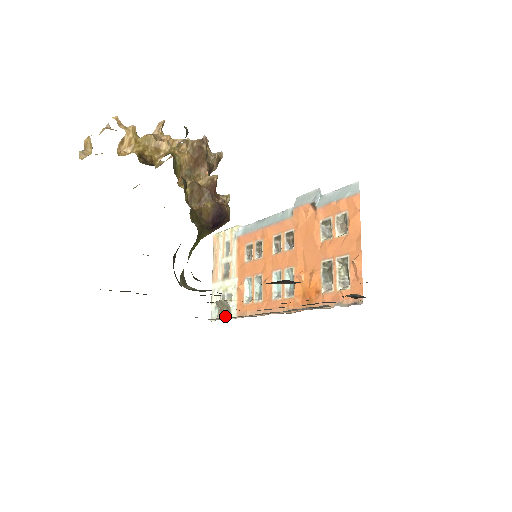
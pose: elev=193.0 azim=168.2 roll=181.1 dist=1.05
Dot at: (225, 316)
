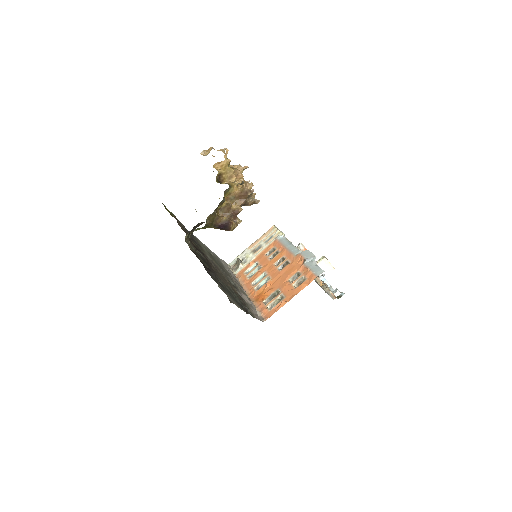
Dot at: (234, 269)
